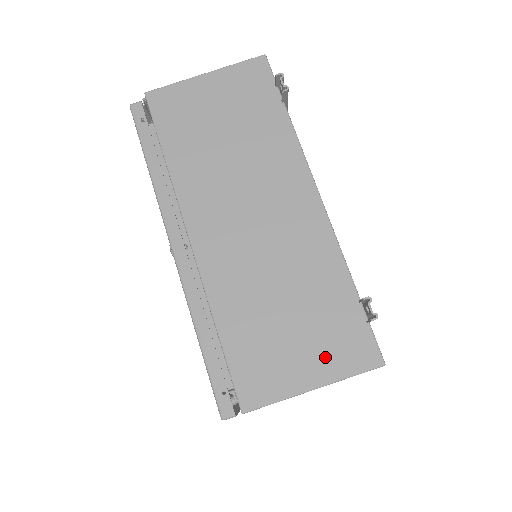
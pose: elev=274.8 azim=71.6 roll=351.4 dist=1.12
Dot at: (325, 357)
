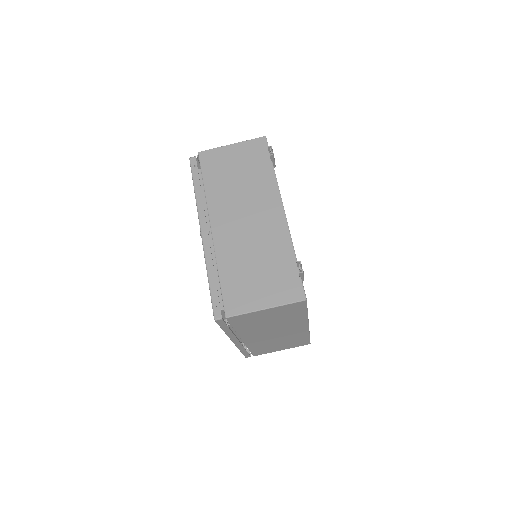
Dot at: (274, 293)
